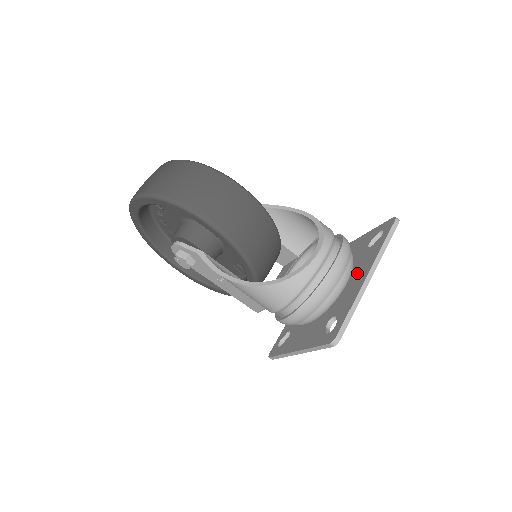
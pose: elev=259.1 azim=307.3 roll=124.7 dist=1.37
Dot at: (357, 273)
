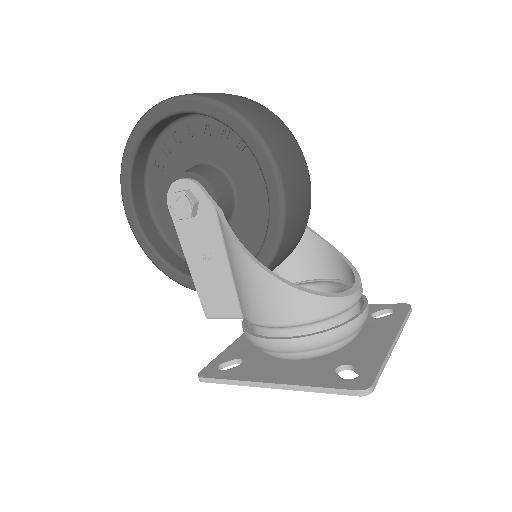
Dot at: (369, 334)
